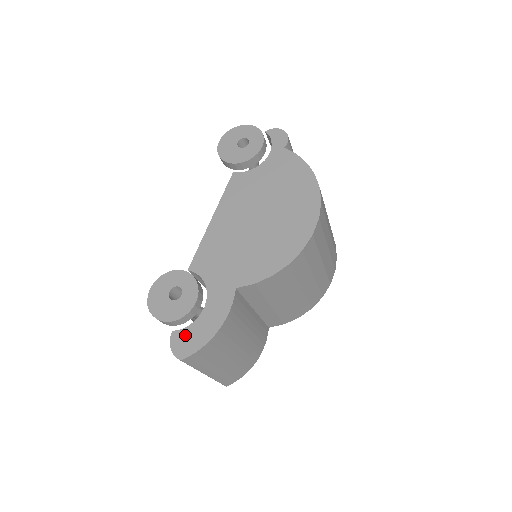
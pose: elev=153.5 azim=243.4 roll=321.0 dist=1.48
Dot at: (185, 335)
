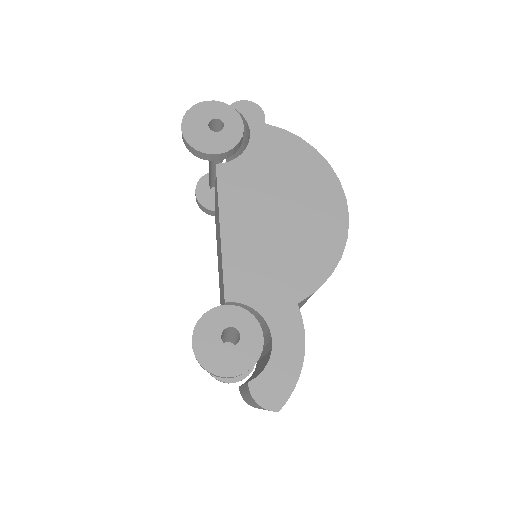
Dot at: (267, 380)
